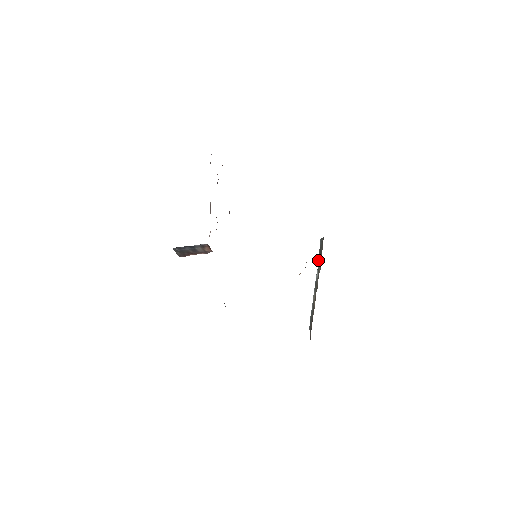
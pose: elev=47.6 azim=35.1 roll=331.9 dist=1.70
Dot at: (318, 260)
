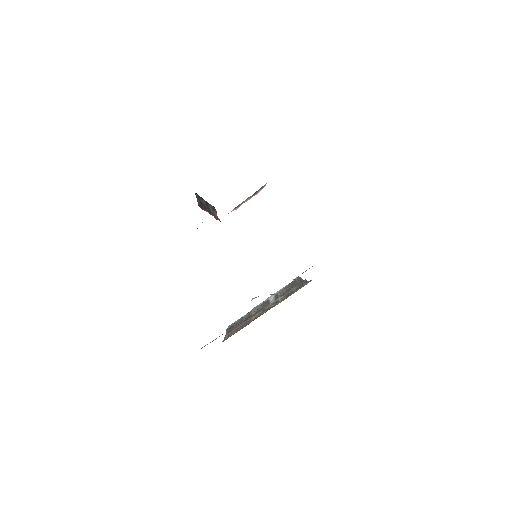
Dot at: (283, 289)
